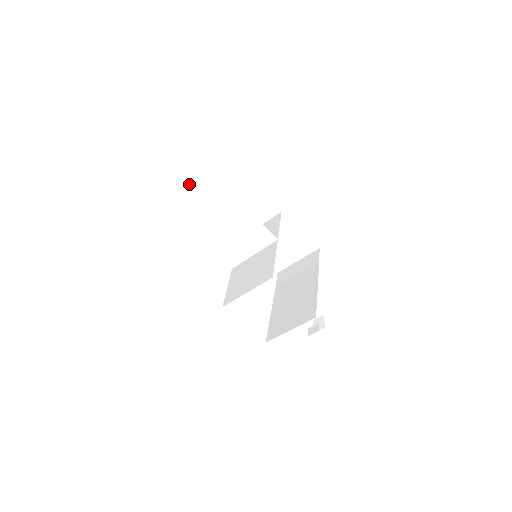
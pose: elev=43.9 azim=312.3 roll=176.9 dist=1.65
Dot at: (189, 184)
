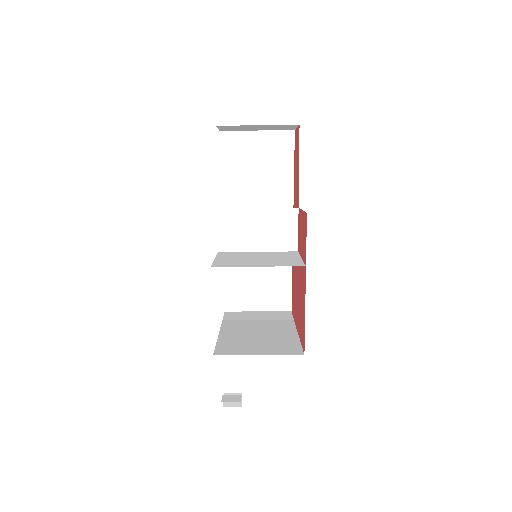
Dot at: (235, 141)
